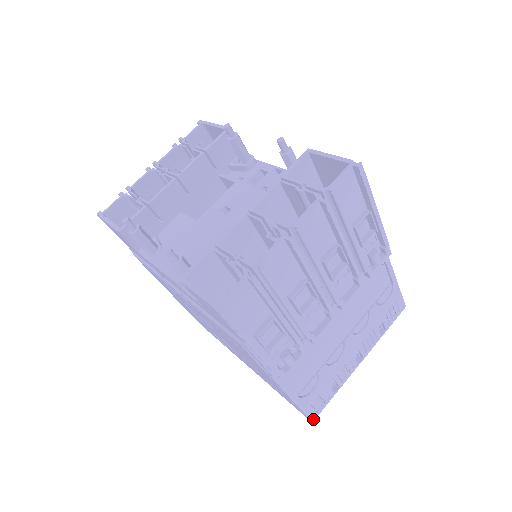
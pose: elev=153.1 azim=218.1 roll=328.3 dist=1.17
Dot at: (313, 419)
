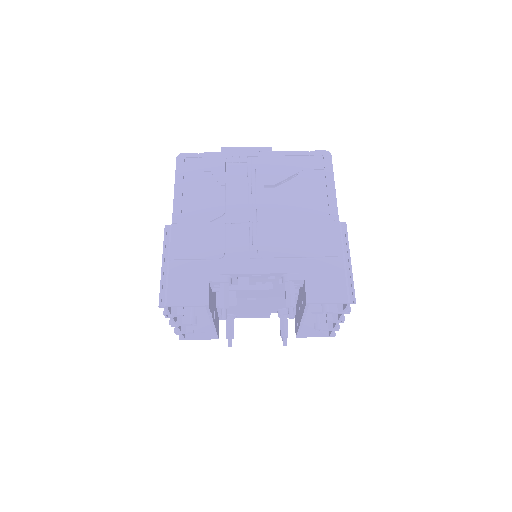
Dot at: occluded
